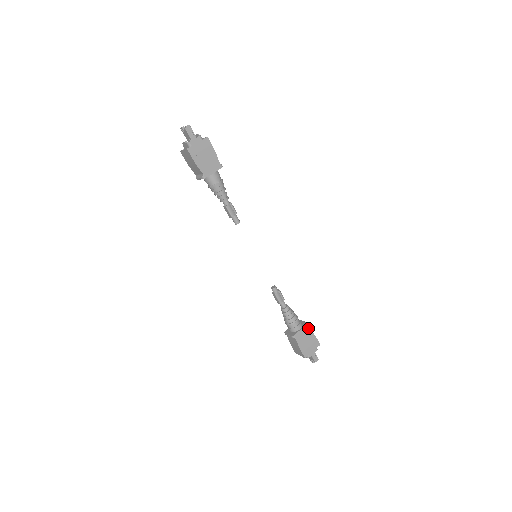
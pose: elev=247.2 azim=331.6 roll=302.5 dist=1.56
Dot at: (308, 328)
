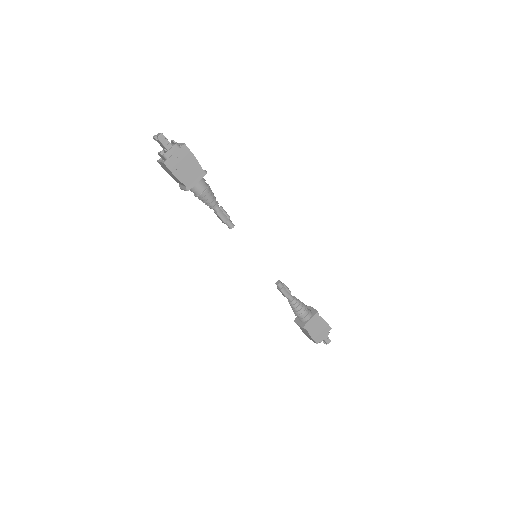
Dot at: (318, 316)
